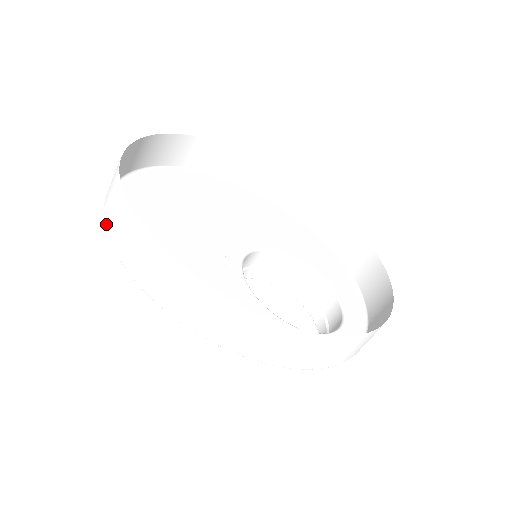
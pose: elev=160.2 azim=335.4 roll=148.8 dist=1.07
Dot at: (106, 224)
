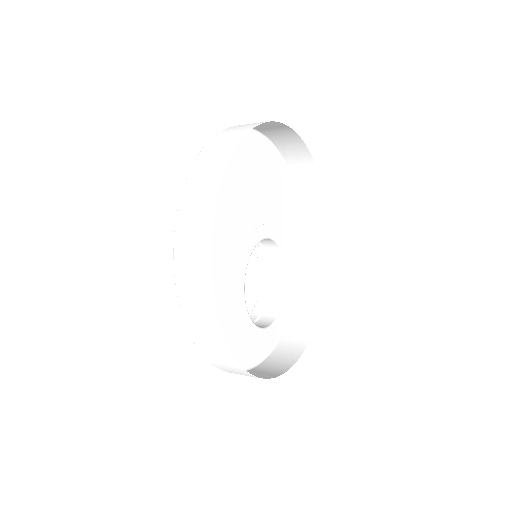
Dot at: (177, 271)
